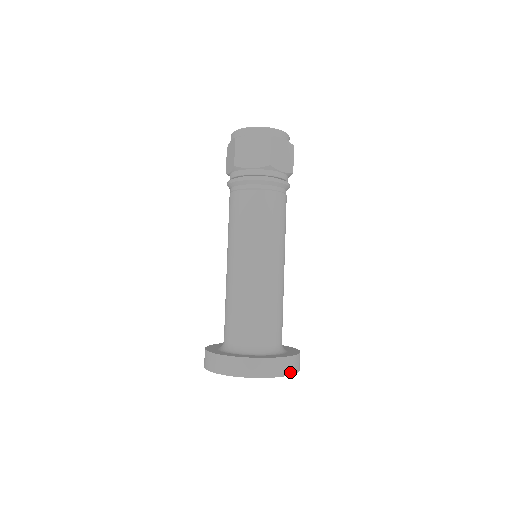
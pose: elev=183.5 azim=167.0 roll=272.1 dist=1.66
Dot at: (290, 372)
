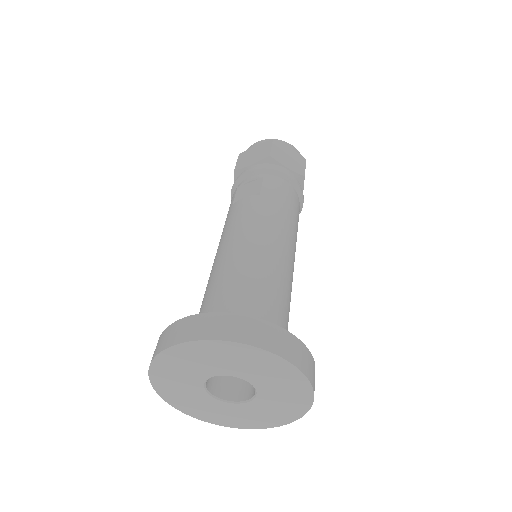
Dot at: (277, 350)
